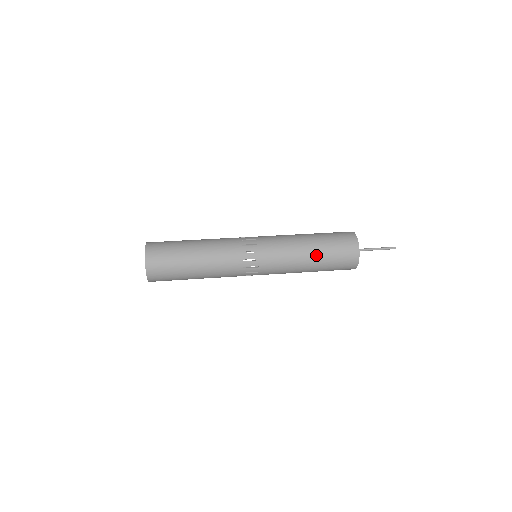
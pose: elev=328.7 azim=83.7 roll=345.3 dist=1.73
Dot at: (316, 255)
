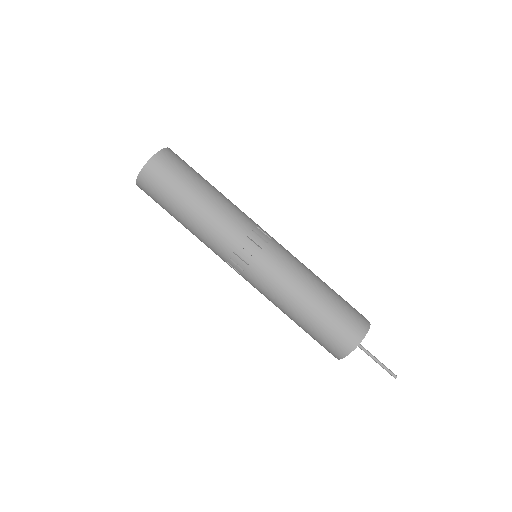
Dot at: occluded
